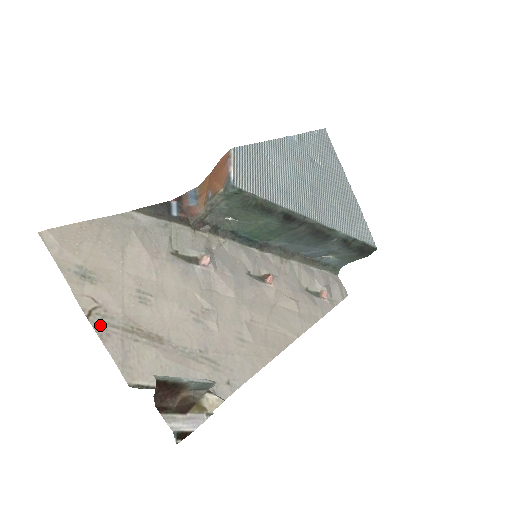
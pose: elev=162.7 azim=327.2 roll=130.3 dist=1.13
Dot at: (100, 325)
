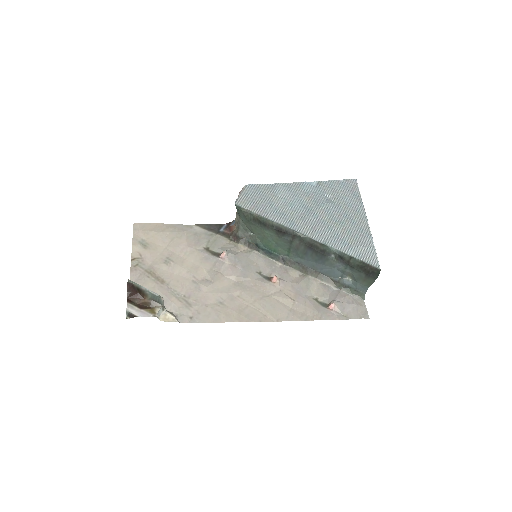
Dot at: (135, 265)
